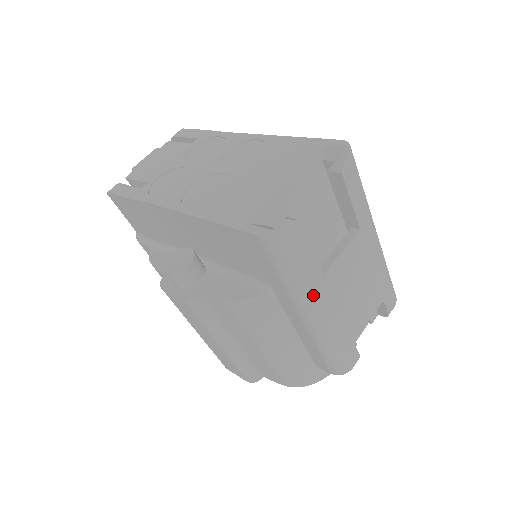
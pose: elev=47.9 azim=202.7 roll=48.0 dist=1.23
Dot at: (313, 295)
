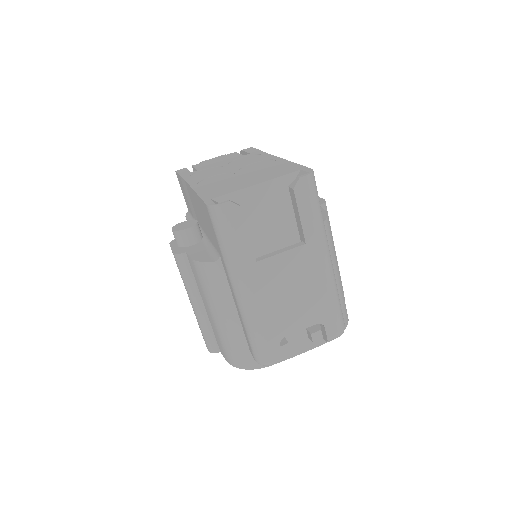
Dot at: (242, 273)
